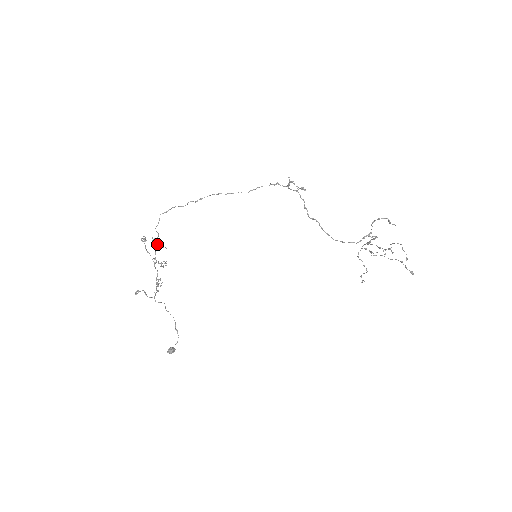
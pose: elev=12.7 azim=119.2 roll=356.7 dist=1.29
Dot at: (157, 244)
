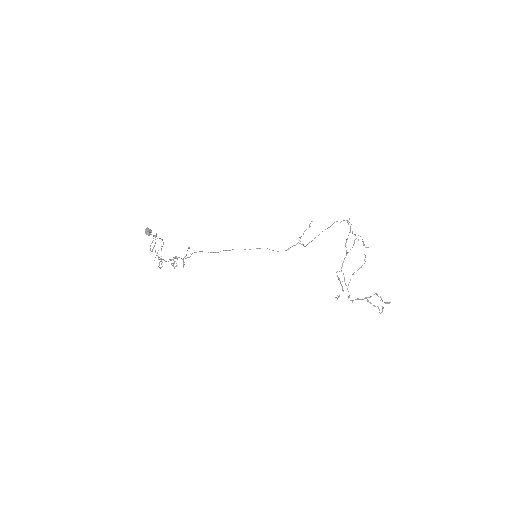
Dot at: (186, 254)
